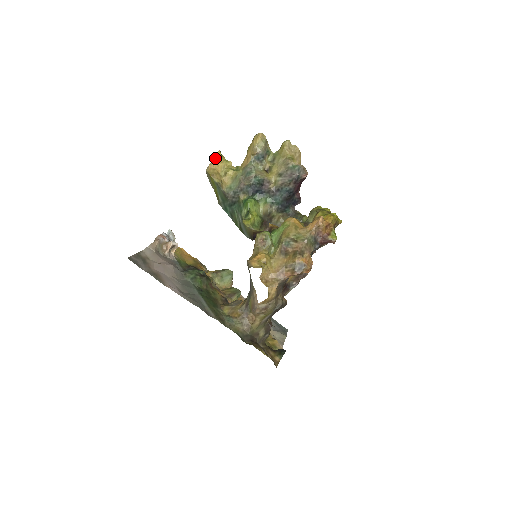
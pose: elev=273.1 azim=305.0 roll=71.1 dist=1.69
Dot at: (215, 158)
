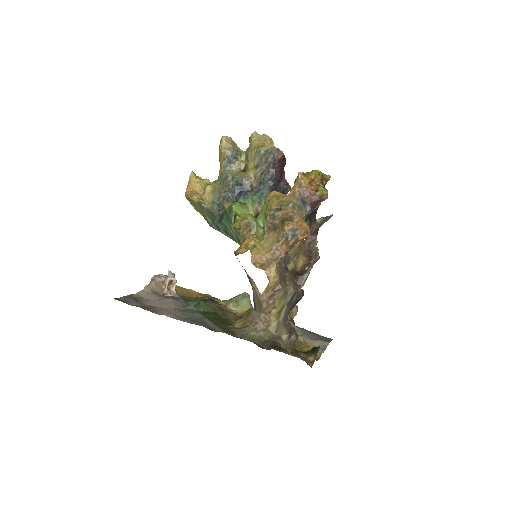
Dot at: (190, 180)
